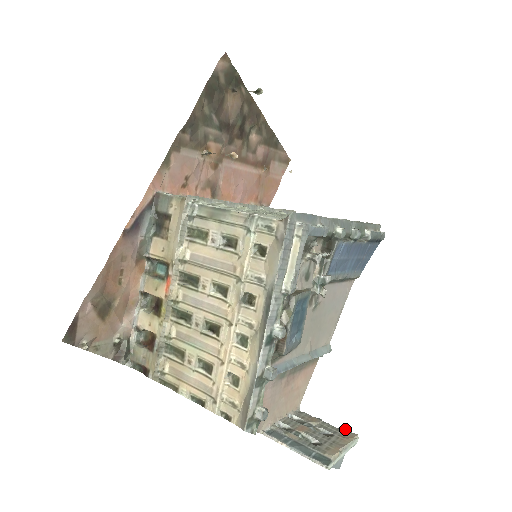
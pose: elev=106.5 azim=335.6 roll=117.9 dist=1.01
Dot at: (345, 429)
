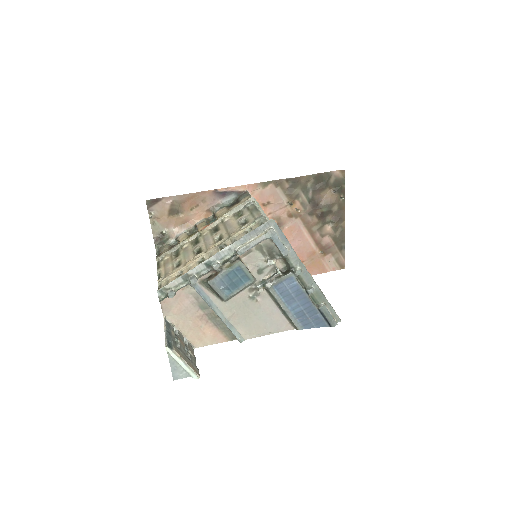
Dot at: occluded
